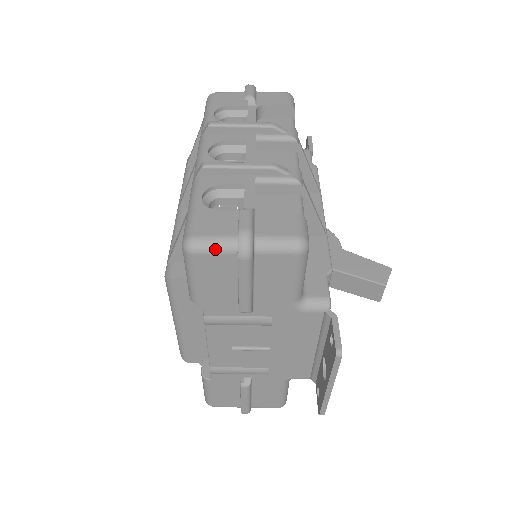
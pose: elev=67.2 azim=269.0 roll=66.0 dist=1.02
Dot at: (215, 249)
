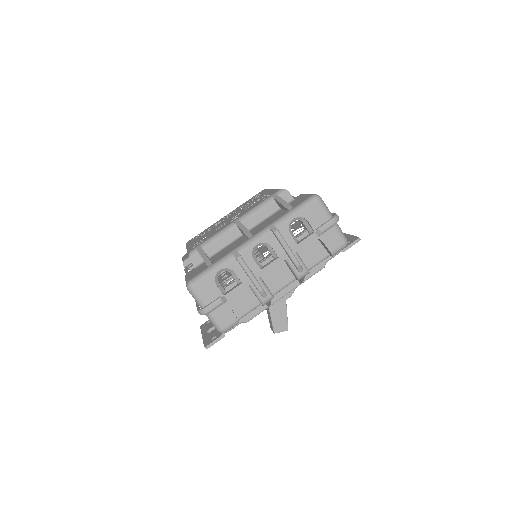
Dot at: (195, 299)
